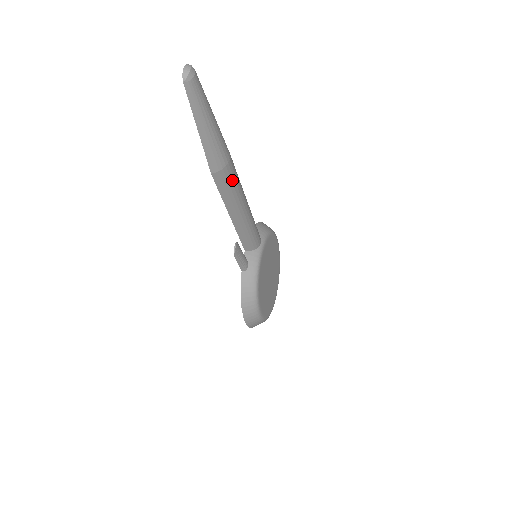
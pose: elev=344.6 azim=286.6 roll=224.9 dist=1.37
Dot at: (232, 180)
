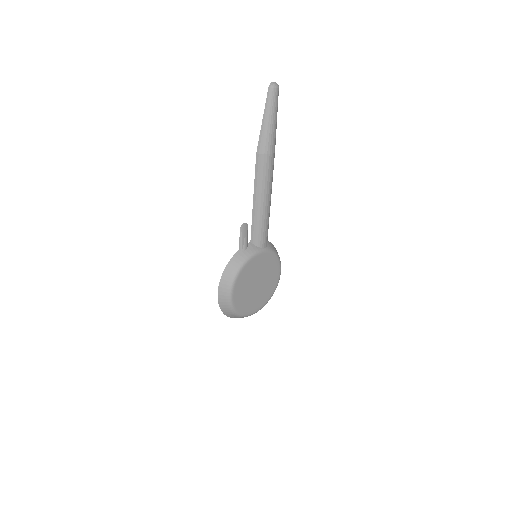
Dot at: (267, 169)
